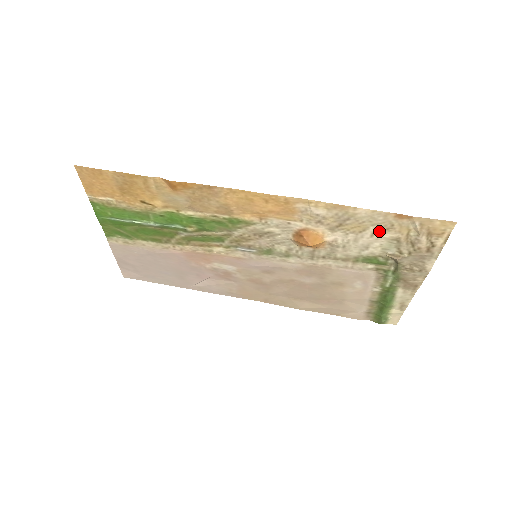
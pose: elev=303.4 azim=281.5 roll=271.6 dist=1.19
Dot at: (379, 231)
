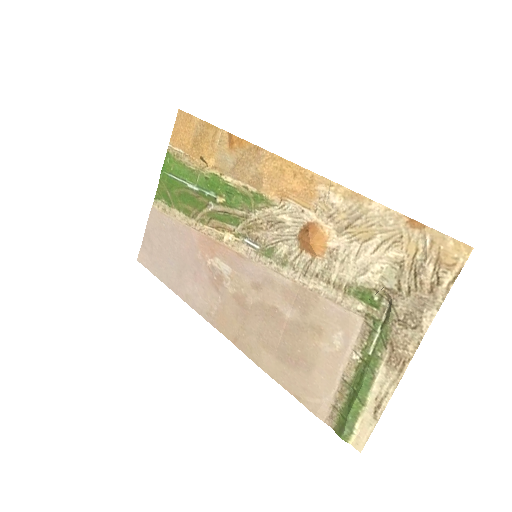
Dot at: (385, 244)
